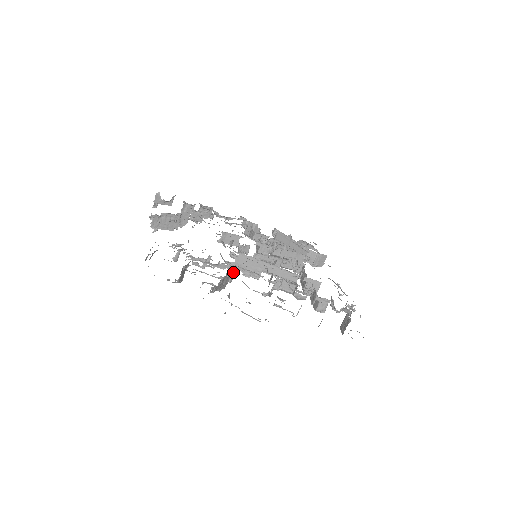
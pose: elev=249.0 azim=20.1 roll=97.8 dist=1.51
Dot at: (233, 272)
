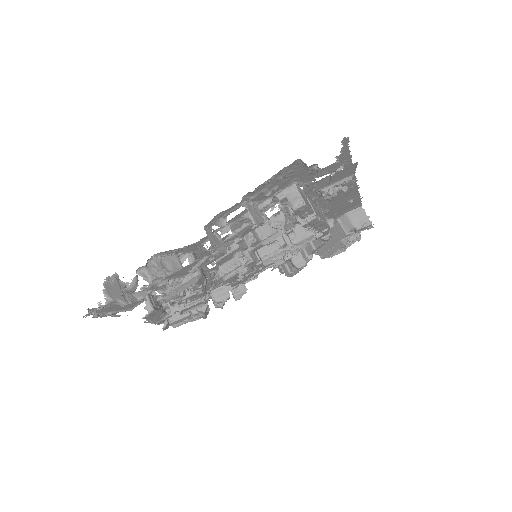
Dot at: (191, 262)
